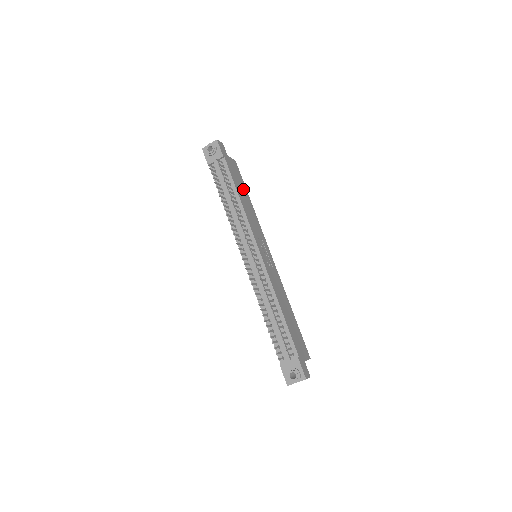
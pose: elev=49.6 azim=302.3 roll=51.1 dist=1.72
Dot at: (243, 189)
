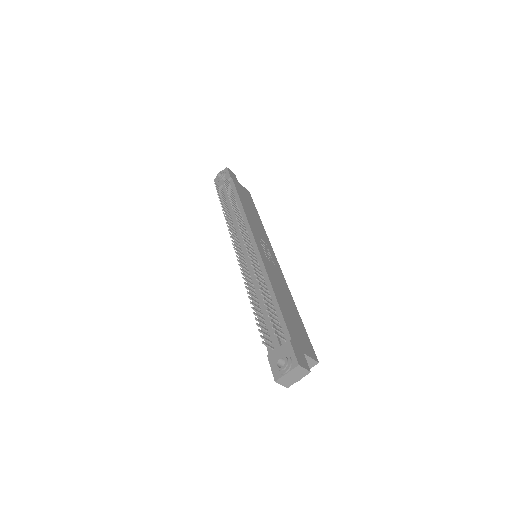
Dot at: (251, 207)
